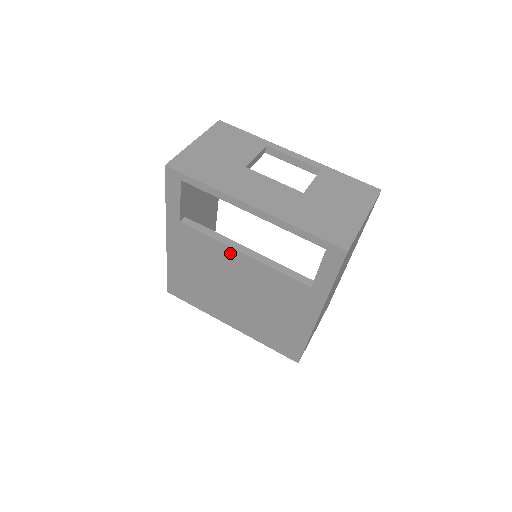
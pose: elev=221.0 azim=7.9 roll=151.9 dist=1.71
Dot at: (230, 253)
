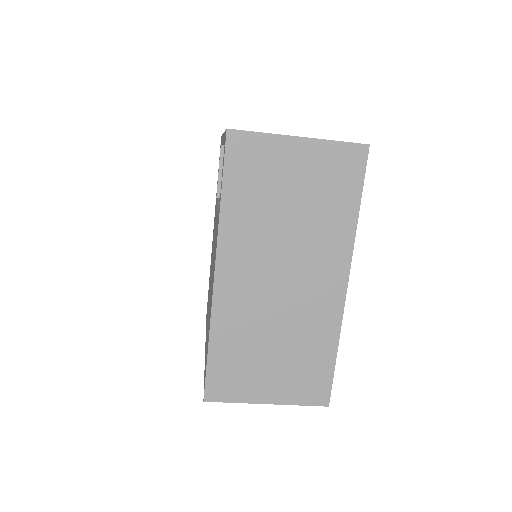
Dot at: occluded
